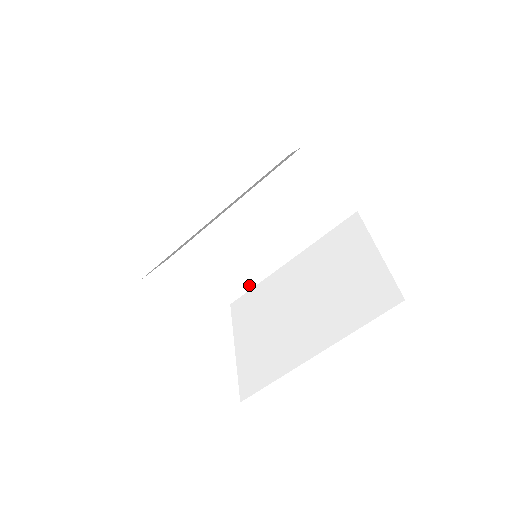
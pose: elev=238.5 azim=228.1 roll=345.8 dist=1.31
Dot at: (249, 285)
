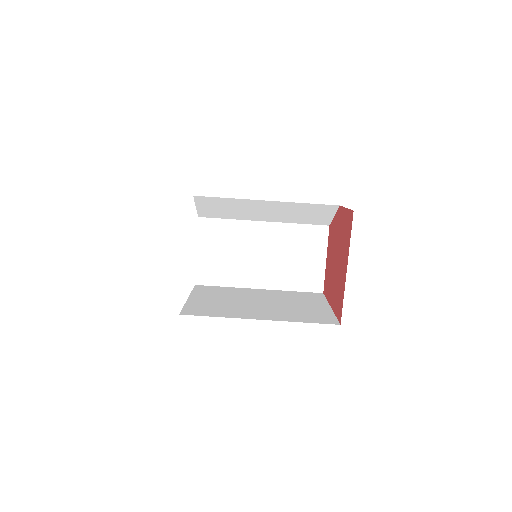
Dot at: (220, 282)
